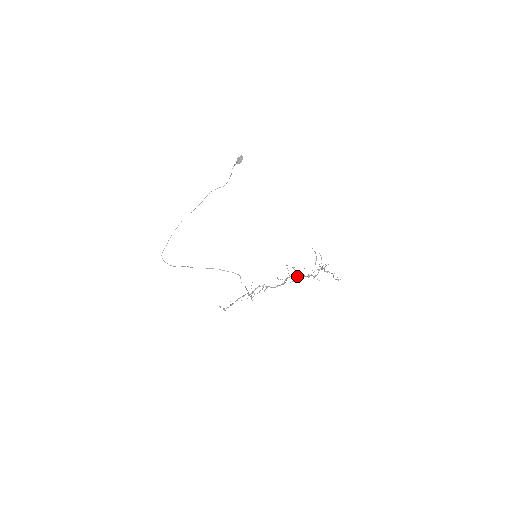
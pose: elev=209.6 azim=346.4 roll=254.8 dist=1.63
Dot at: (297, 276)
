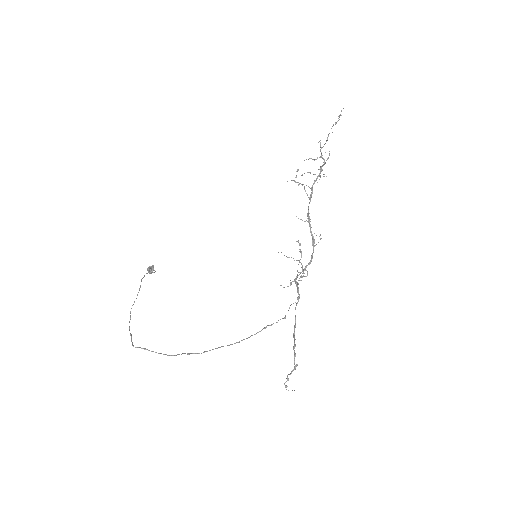
Dot at: (312, 186)
